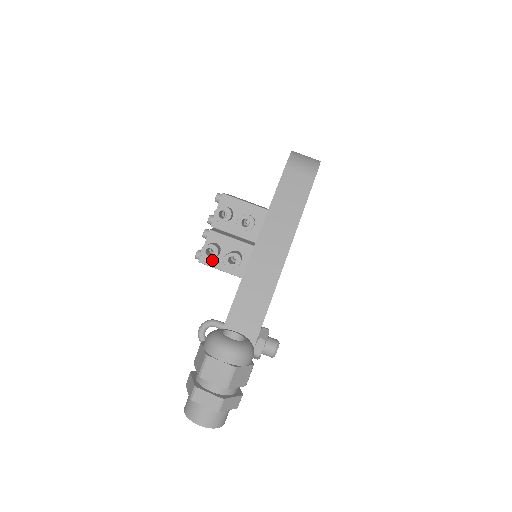
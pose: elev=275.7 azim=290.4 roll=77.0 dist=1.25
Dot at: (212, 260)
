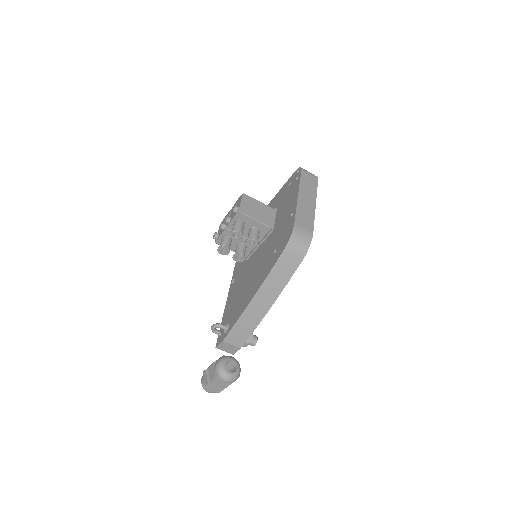
Dot at: occluded
